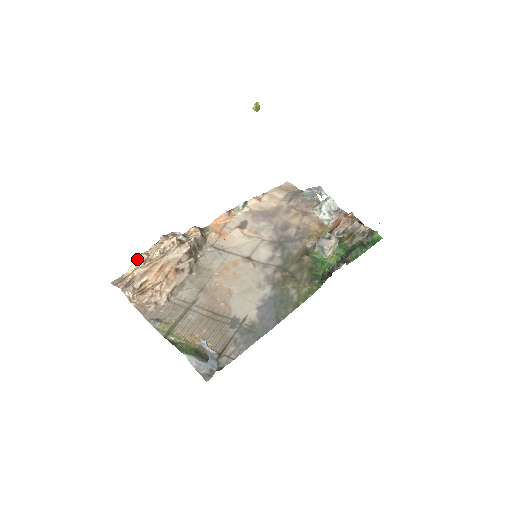
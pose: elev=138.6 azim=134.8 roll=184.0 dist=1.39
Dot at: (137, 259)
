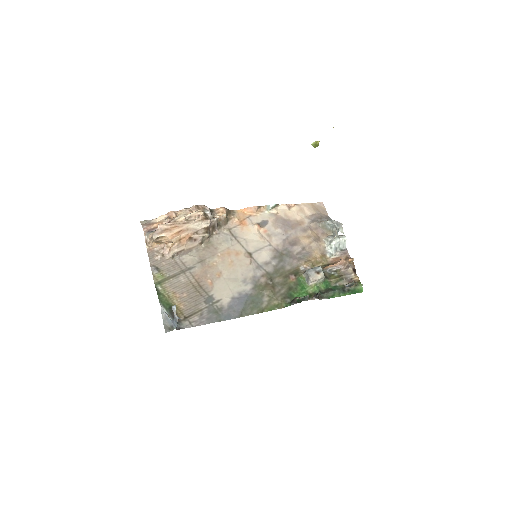
Dot at: (168, 213)
